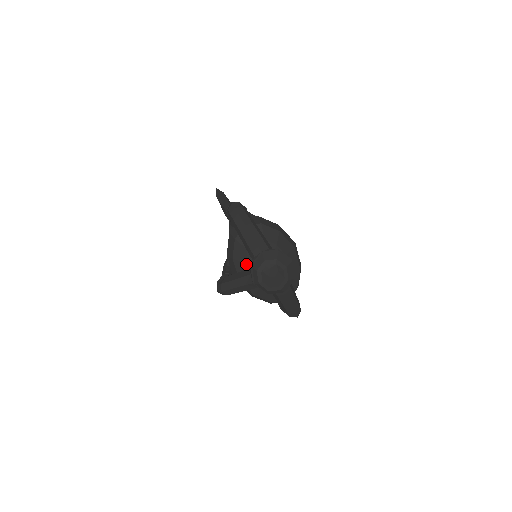
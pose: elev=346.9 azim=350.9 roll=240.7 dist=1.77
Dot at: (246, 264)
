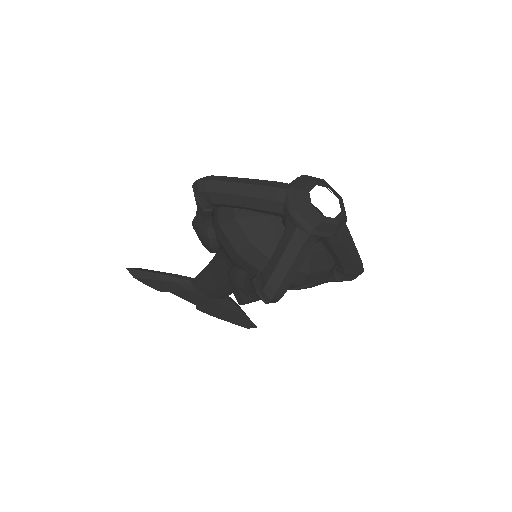
Dot at: (274, 234)
